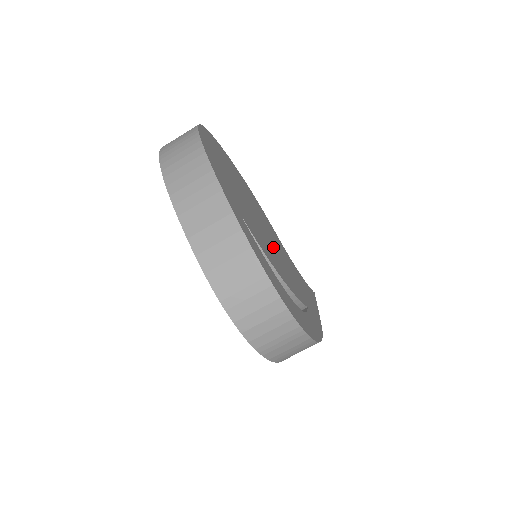
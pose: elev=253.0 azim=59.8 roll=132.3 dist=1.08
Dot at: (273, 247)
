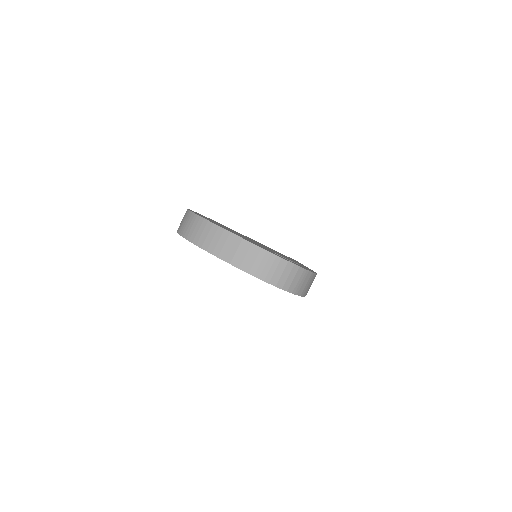
Dot at: occluded
